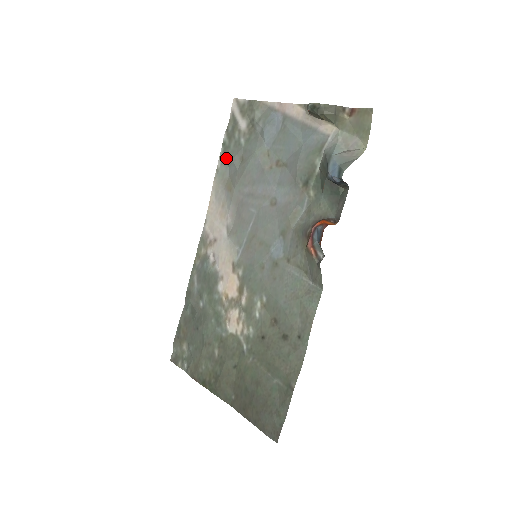
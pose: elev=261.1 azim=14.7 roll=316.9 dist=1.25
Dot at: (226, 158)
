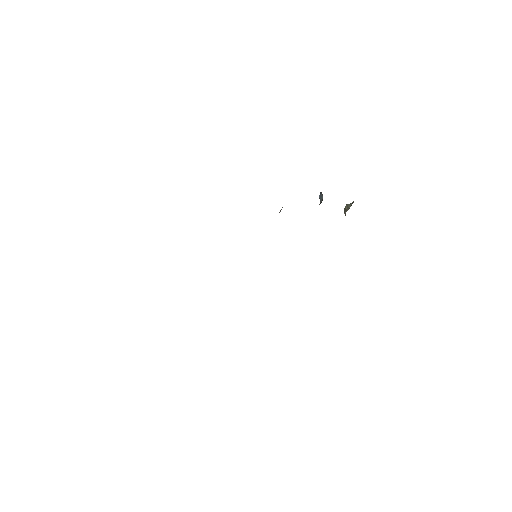
Dot at: occluded
